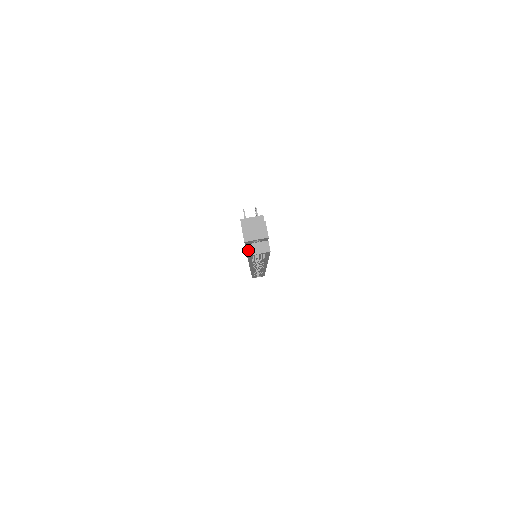
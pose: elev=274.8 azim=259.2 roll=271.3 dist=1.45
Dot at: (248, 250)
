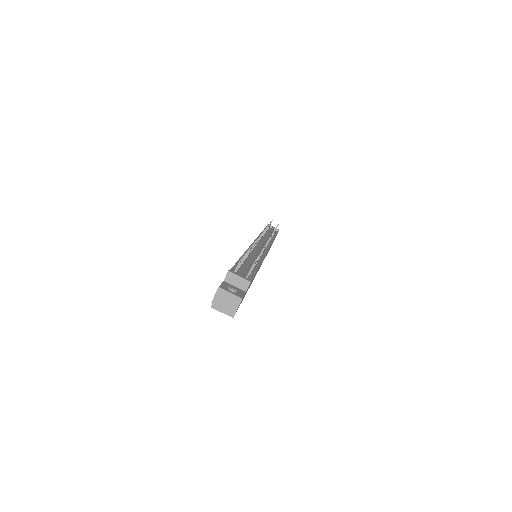
Dot at: occluded
